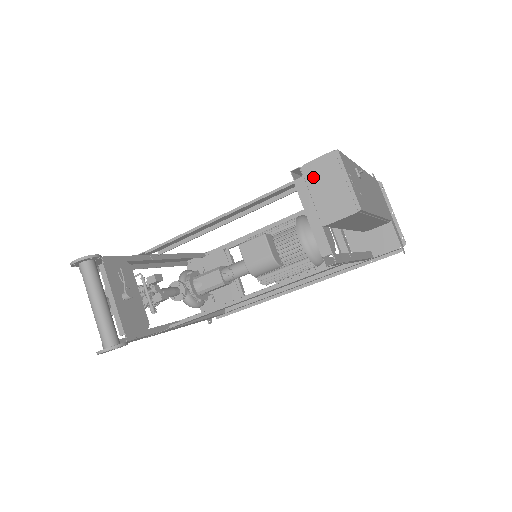
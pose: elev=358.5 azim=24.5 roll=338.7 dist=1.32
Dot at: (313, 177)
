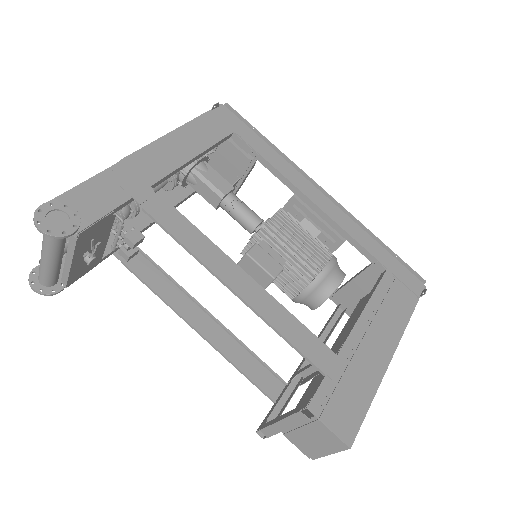
Dot at: (314, 428)
